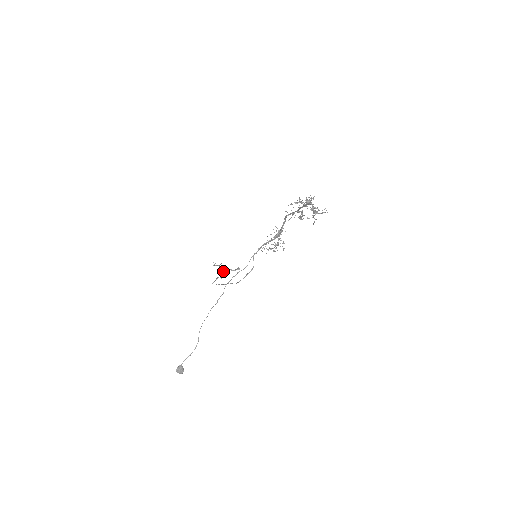
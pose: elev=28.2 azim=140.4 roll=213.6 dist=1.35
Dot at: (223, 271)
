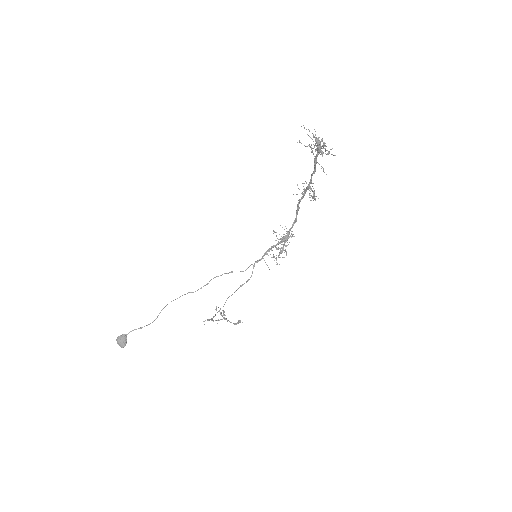
Dot at: occluded
